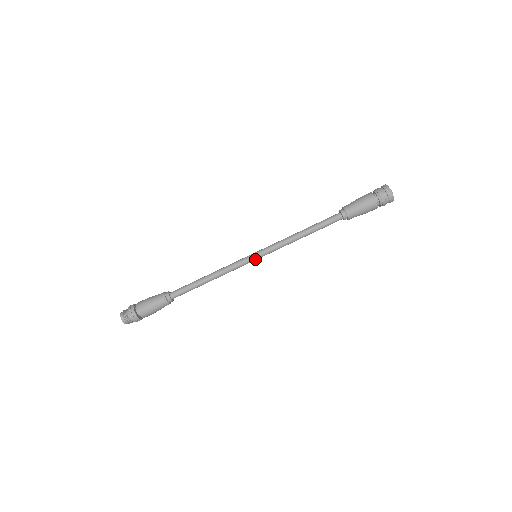
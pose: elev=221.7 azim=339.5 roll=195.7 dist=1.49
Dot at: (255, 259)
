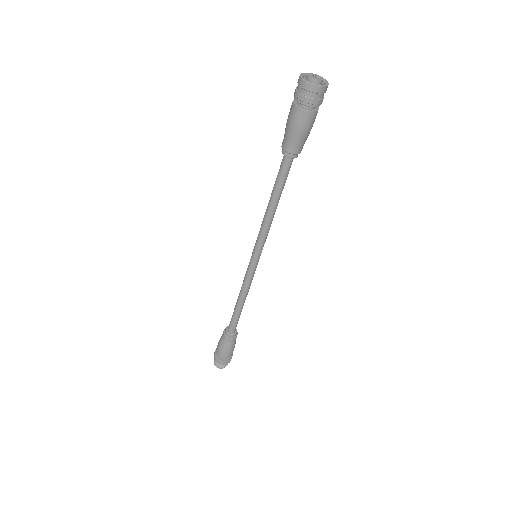
Dot at: (256, 260)
